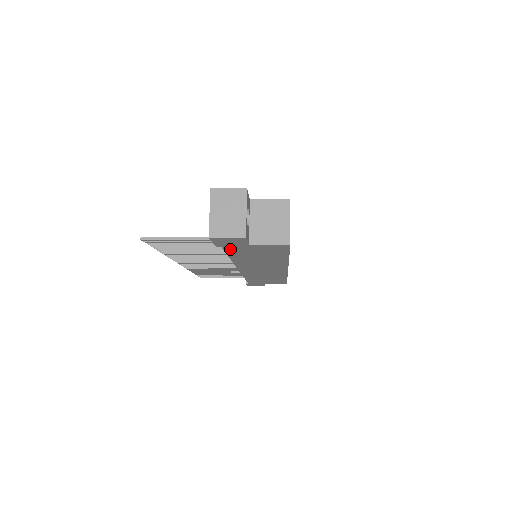
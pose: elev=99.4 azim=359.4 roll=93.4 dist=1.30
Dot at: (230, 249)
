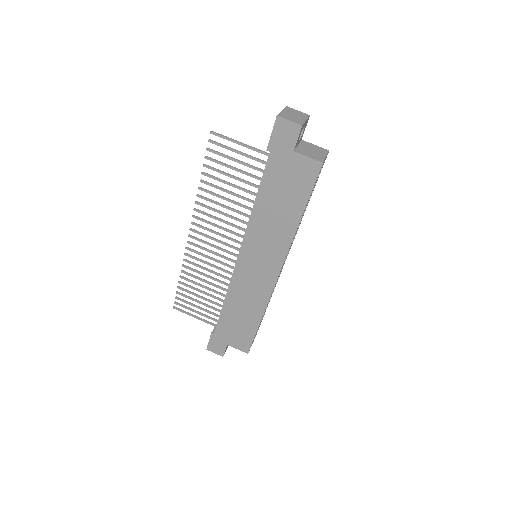
Dot at: (272, 162)
